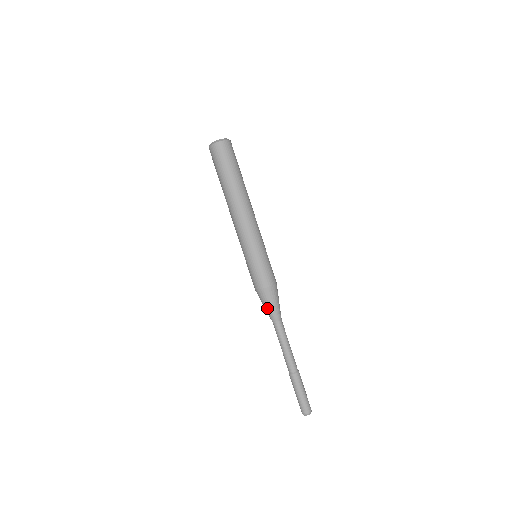
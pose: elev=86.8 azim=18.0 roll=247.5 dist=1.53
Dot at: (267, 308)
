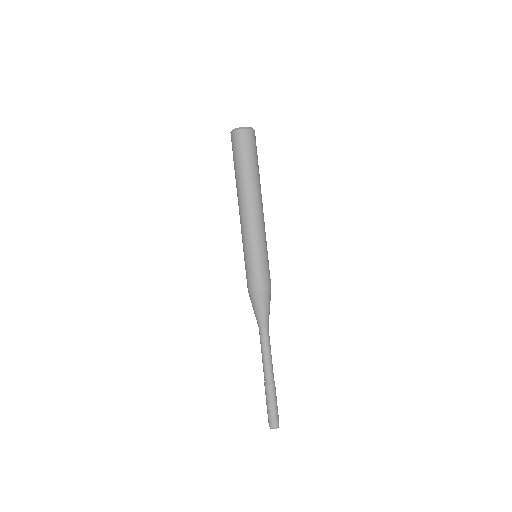
Dot at: (262, 312)
